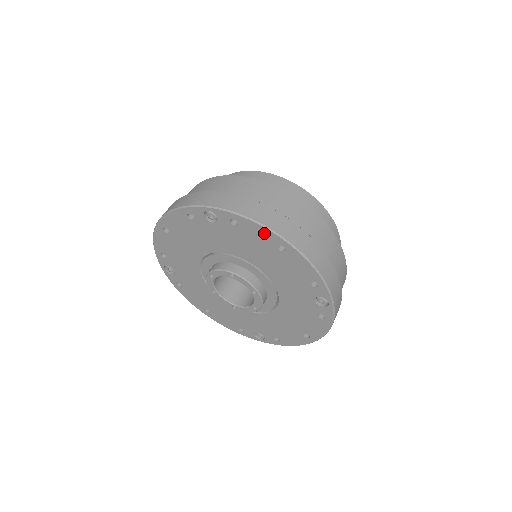
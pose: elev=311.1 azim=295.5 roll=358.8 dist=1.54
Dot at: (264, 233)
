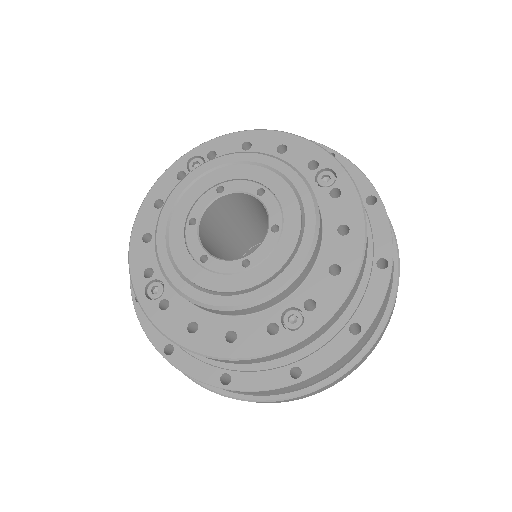
Dot at: occluded
